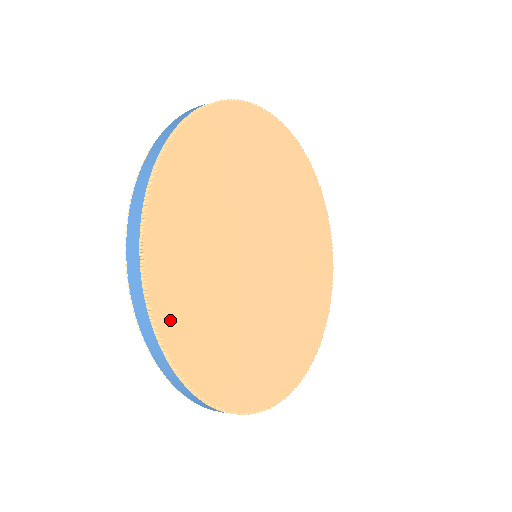
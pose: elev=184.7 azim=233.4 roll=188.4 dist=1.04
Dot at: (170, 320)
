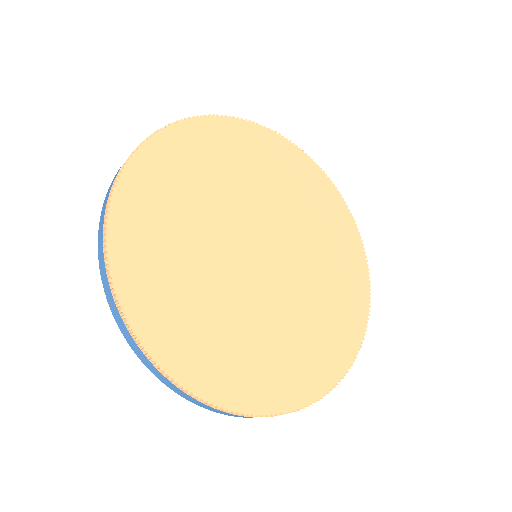
Dot at: (124, 223)
